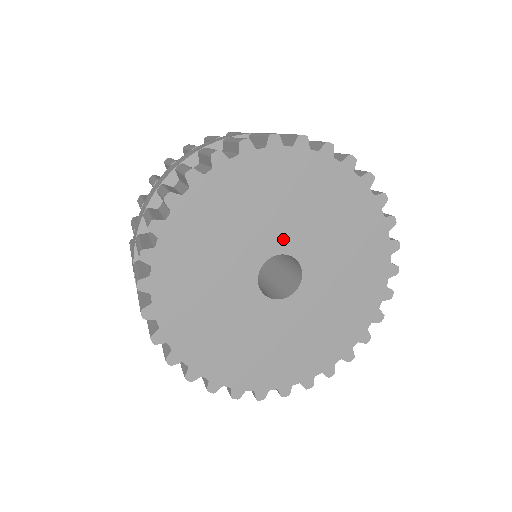
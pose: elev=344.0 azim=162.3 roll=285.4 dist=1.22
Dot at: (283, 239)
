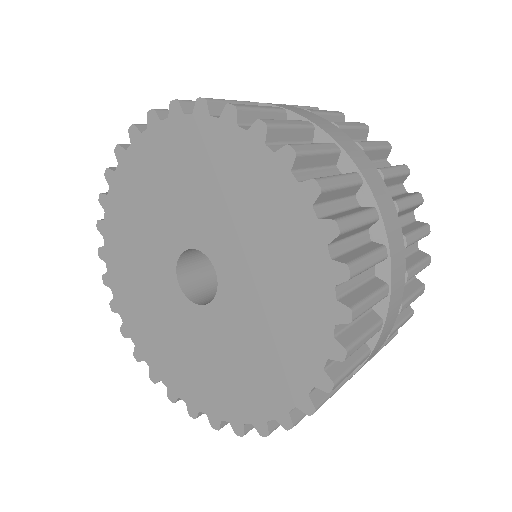
Dot at: (202, 233)
